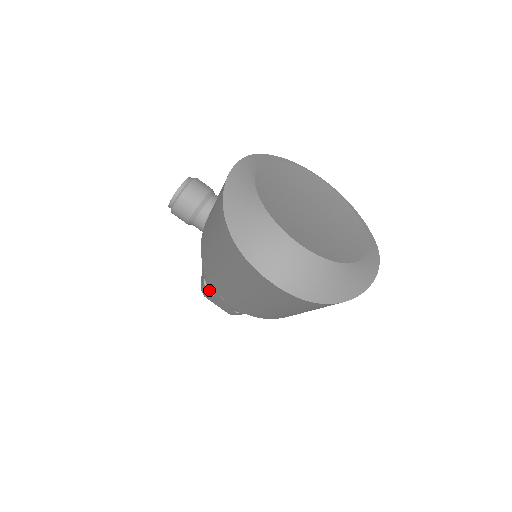
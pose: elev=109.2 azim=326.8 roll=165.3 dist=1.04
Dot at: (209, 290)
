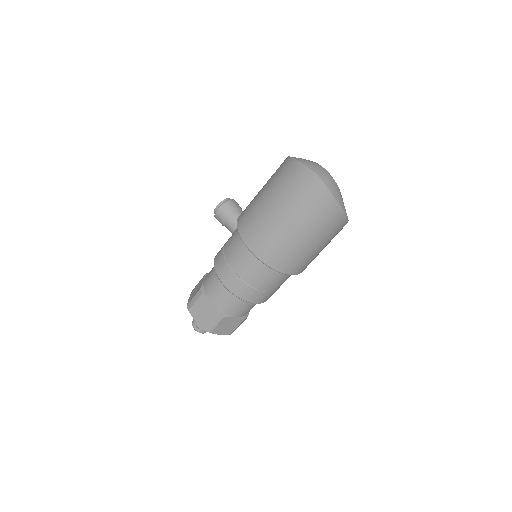
Dot at: (203, 293)
